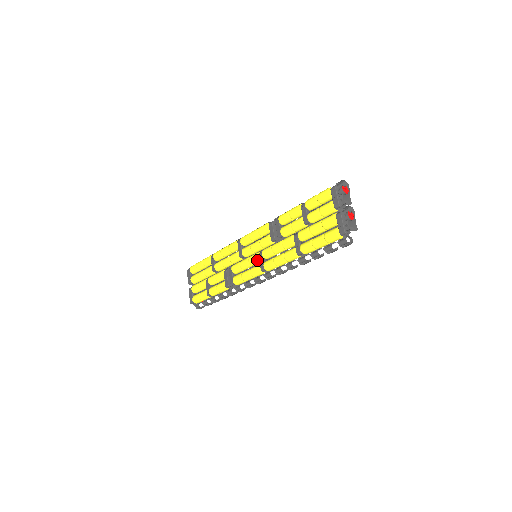
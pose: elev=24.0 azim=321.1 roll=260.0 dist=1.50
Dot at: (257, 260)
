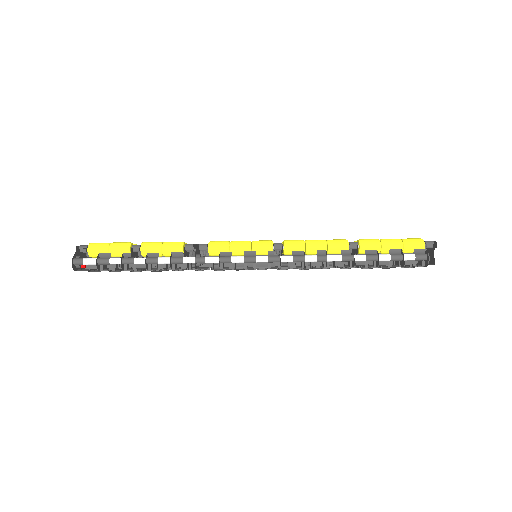
Dot at: occluded
